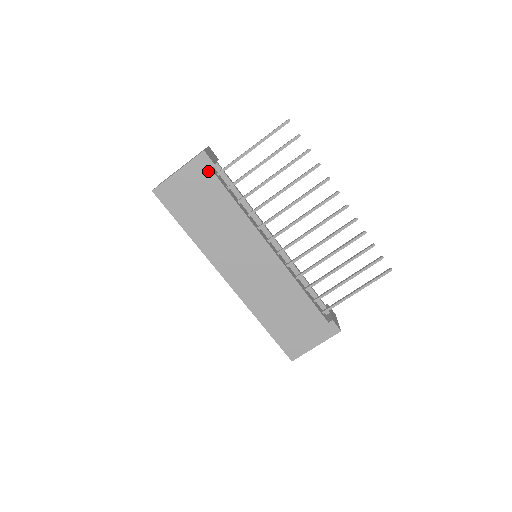
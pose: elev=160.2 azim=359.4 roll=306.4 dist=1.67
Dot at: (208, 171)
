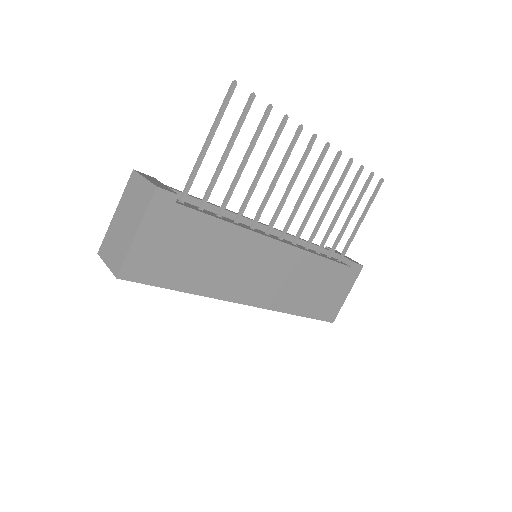
Dot at: (174, 208)
